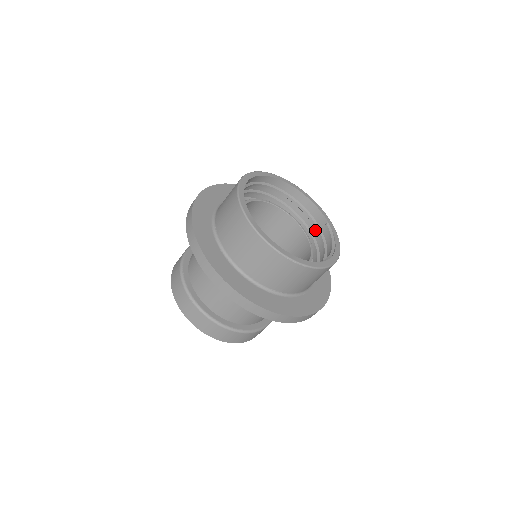
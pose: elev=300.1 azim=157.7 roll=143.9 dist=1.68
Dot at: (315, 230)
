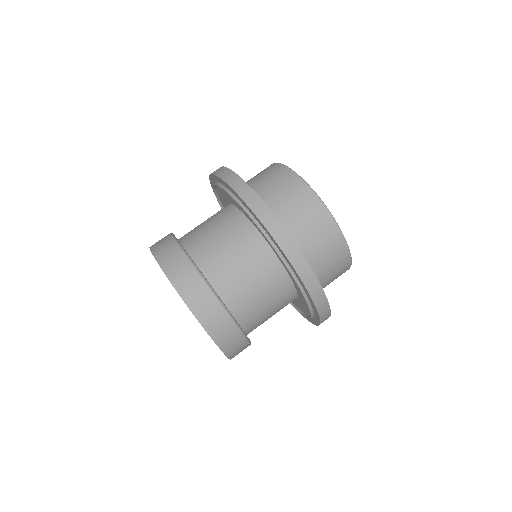
Dot at: occluded
